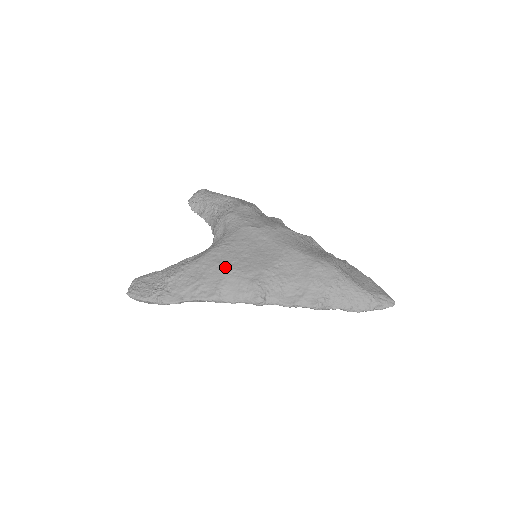
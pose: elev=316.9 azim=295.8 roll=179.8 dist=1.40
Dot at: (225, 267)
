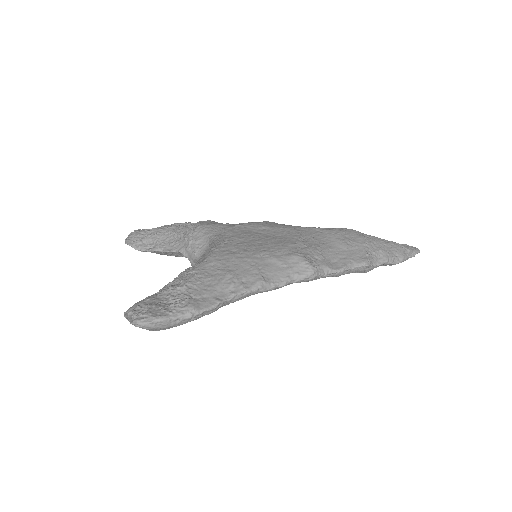
Dot at: (248, 254)
